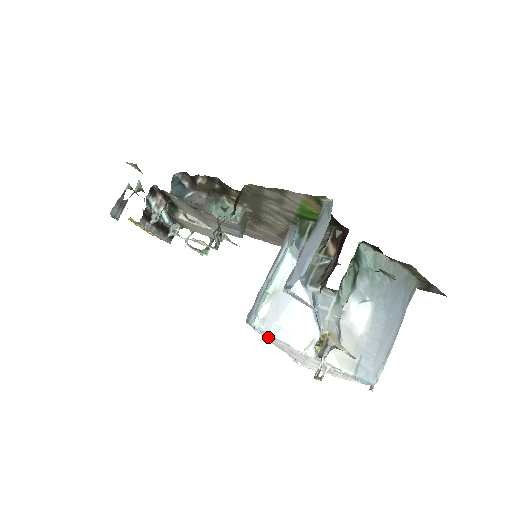
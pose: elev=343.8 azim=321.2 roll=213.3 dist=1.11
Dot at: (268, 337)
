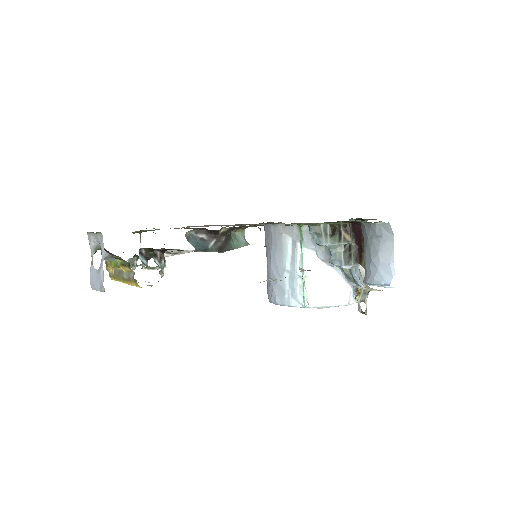
Dot at: occluded
